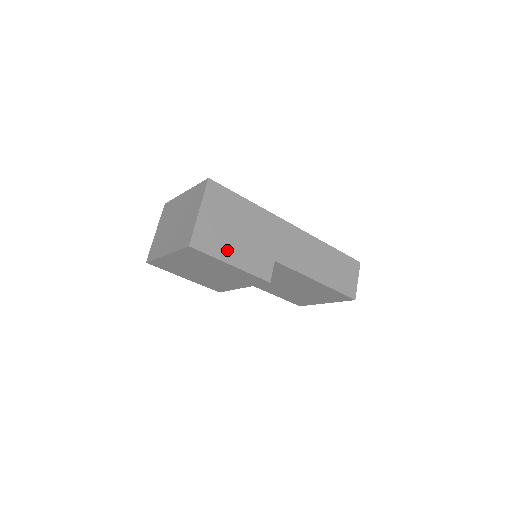
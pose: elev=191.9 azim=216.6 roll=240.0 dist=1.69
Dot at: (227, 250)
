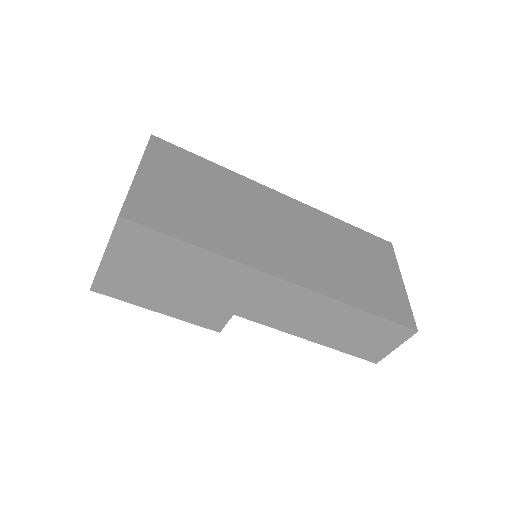
Dot at: (151, 298)
